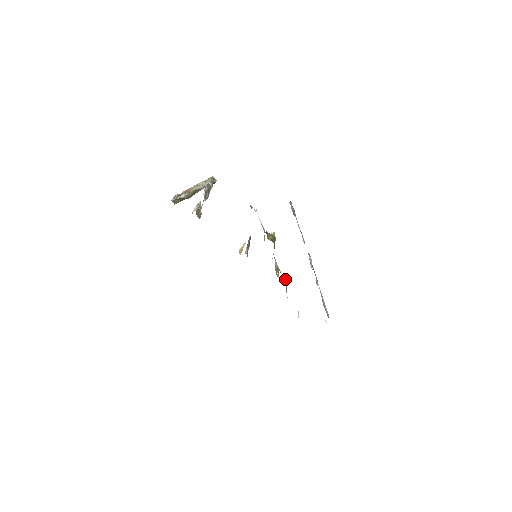
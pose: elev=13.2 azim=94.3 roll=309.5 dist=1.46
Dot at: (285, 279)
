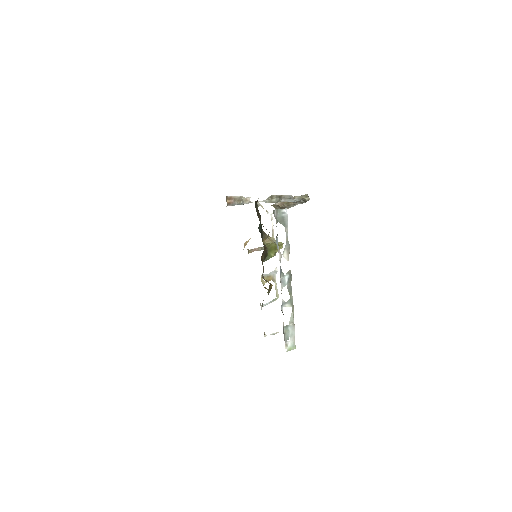
Dot at: (266, 288)
